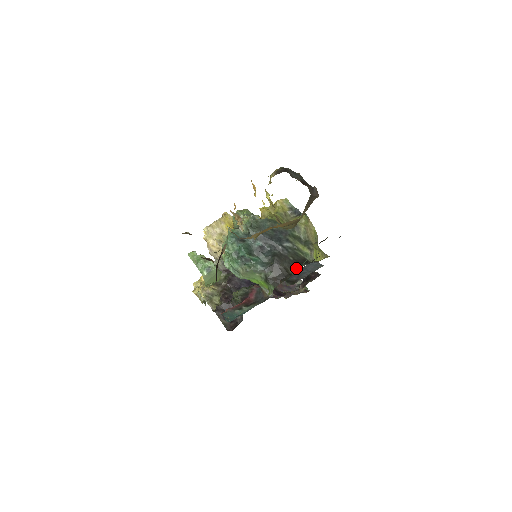
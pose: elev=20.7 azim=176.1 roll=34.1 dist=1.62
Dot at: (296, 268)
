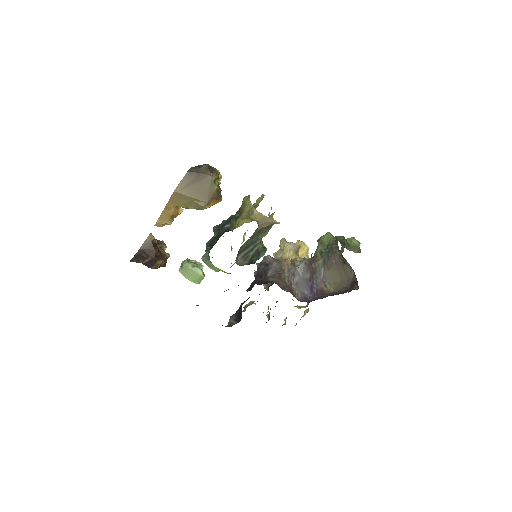
Dot at: occluded
